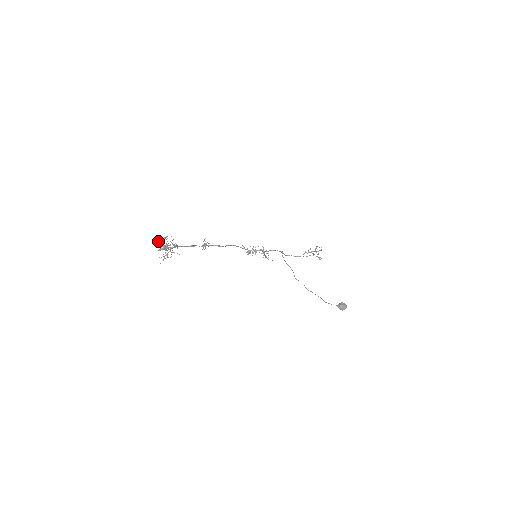
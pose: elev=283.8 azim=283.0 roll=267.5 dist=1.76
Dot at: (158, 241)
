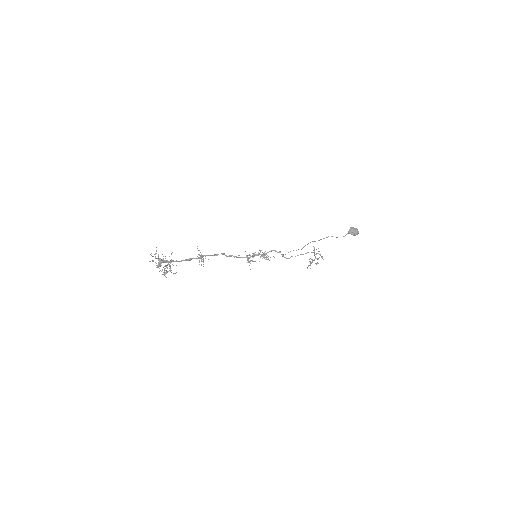
Dot at: (151, 253)
